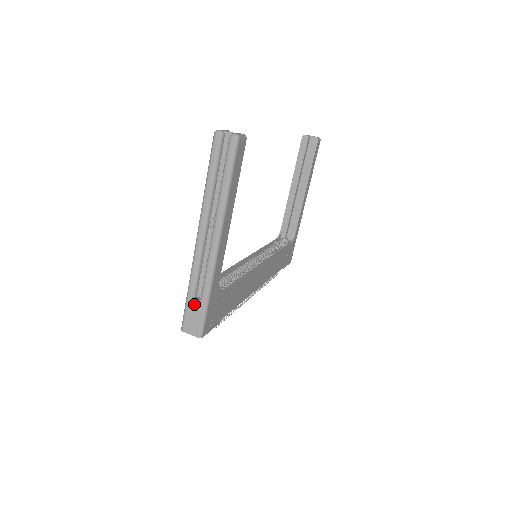
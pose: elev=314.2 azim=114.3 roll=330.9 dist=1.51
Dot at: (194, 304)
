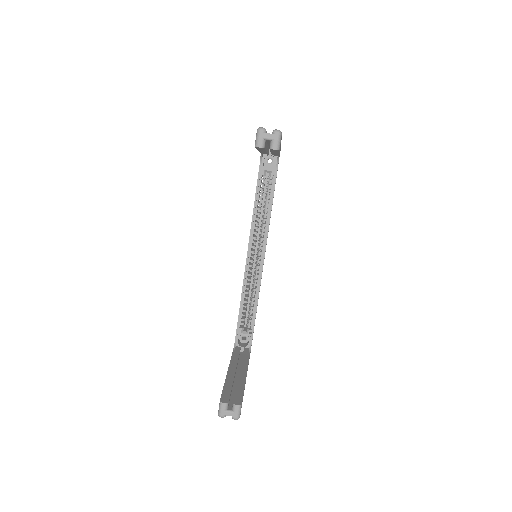
Dot at: occluded
